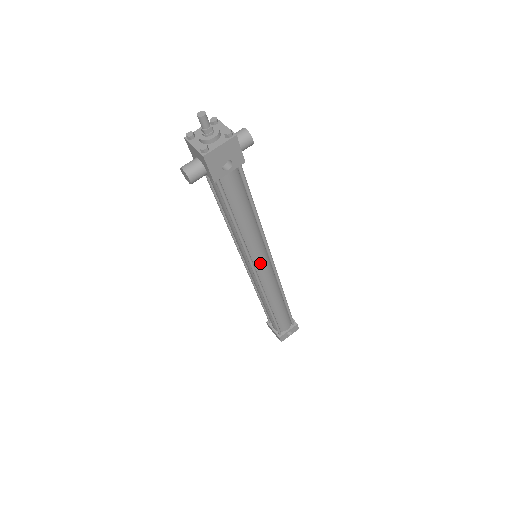
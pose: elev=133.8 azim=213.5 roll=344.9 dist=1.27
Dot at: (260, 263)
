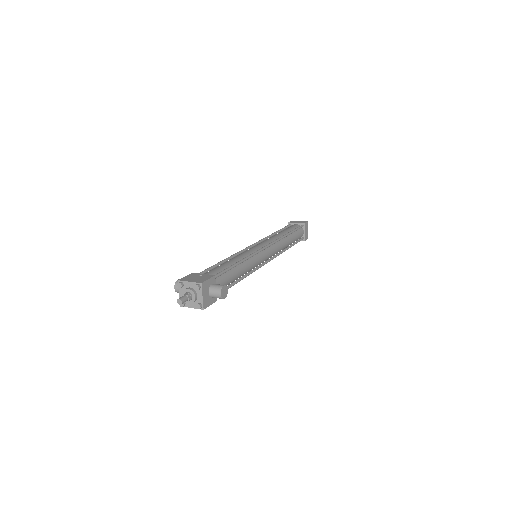
Dot at: occluded
